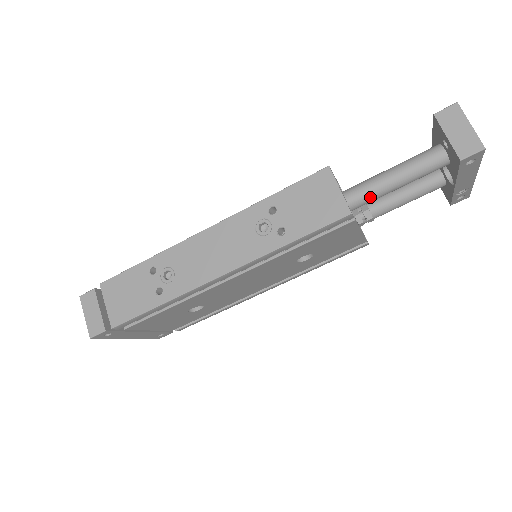
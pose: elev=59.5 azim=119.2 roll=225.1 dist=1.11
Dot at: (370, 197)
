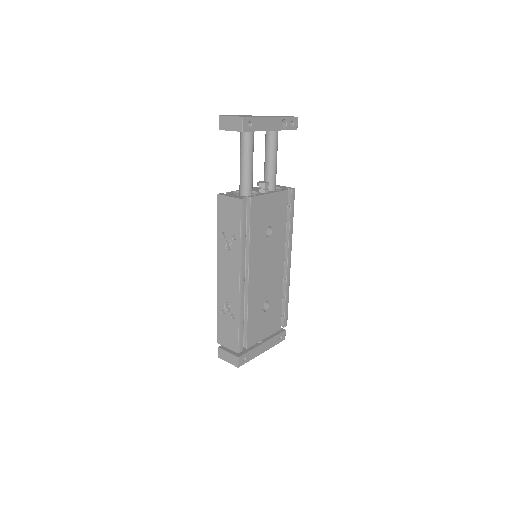
Dot at: (247, 181)
